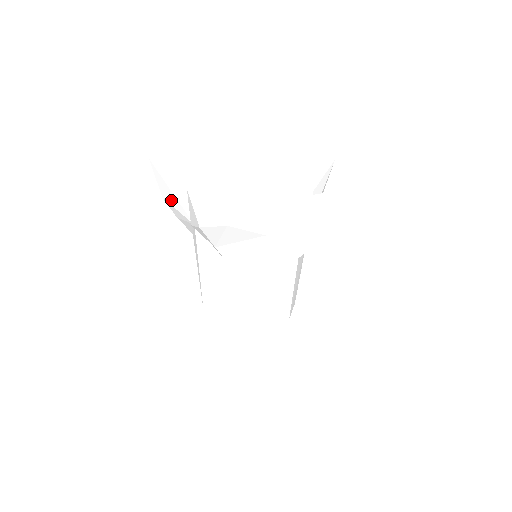
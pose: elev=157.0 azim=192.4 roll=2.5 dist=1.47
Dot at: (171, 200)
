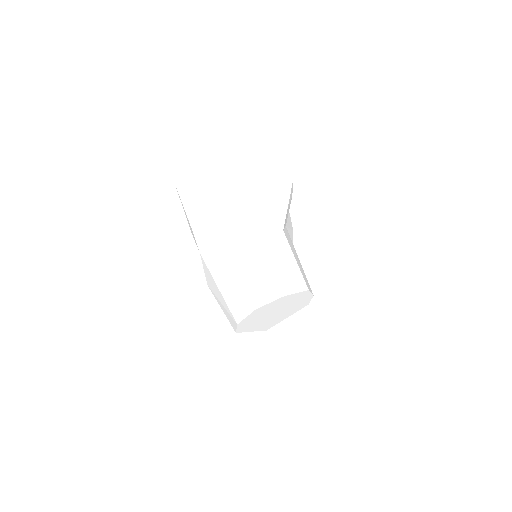
Dot at: (180, 259)
